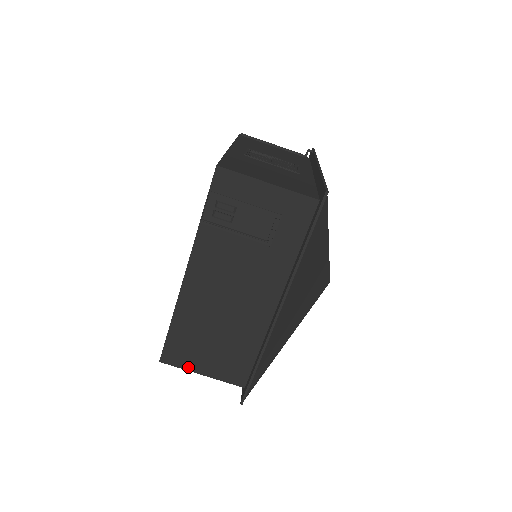
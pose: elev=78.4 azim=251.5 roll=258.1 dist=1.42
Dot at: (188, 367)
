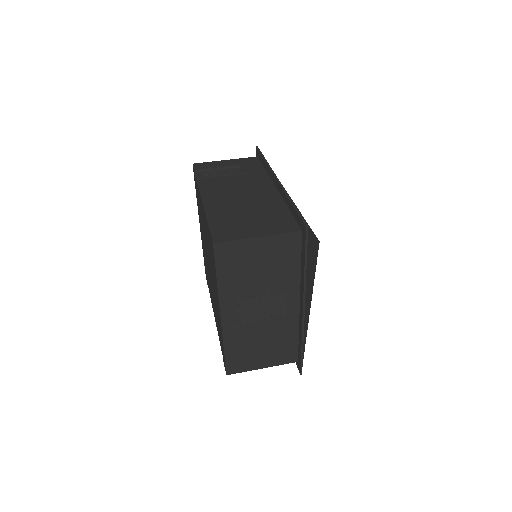
Dot at: (242, 237)
